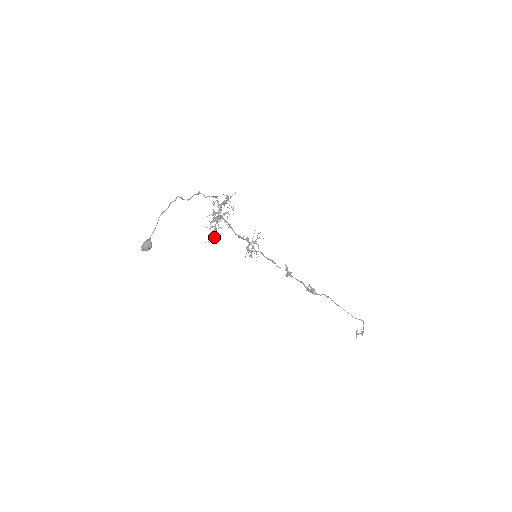
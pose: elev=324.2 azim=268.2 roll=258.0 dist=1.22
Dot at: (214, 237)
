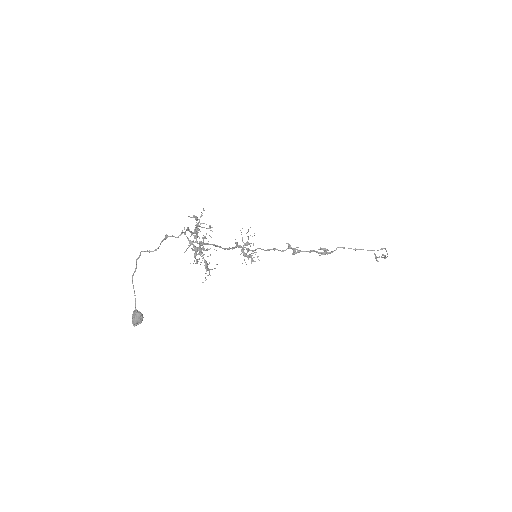
Dot at: occluded
